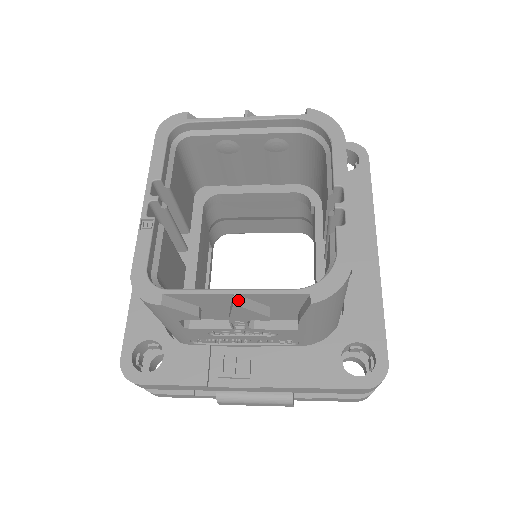
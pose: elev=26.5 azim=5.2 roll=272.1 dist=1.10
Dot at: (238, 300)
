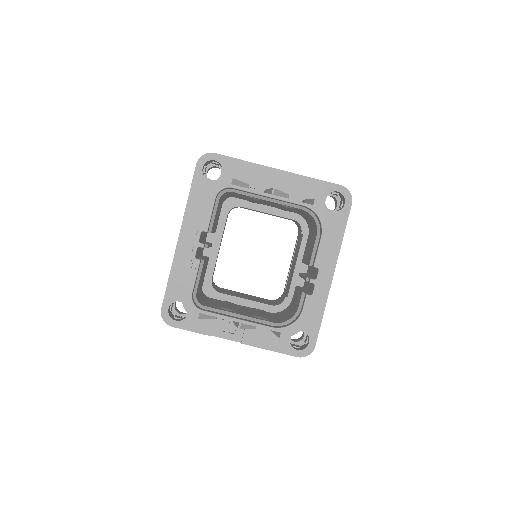
Dot at: (241, 326)
